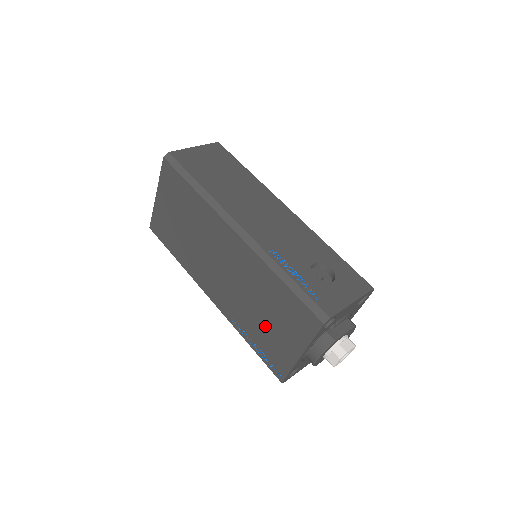
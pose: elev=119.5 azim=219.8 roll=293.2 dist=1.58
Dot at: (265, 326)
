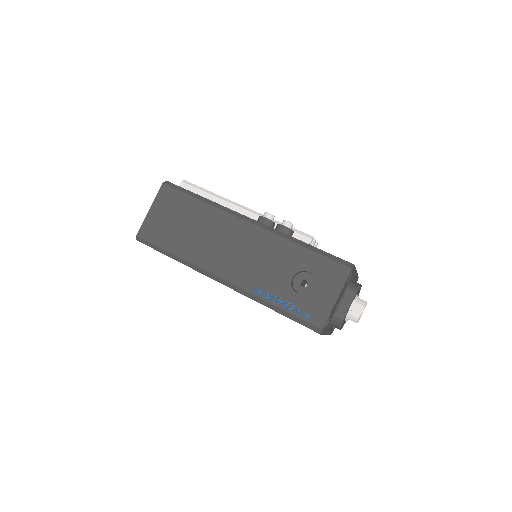
Dot at: occluded
